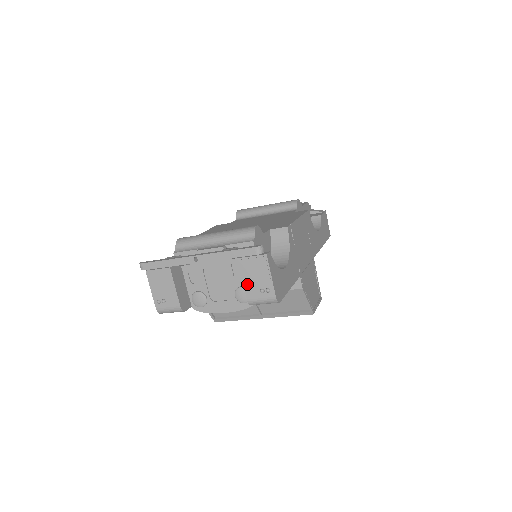
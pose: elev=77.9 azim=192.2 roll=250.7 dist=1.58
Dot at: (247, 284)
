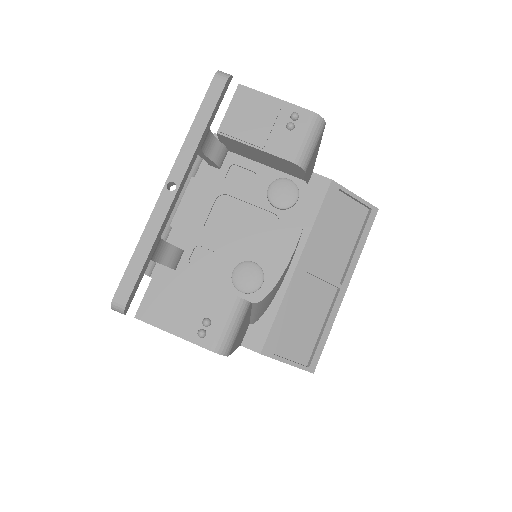
Dot at: (265, 144)
